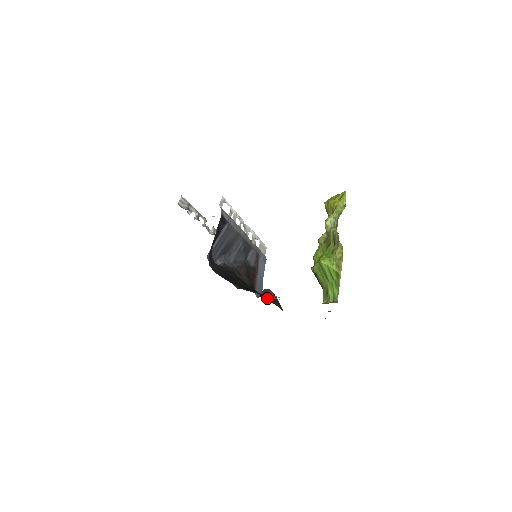
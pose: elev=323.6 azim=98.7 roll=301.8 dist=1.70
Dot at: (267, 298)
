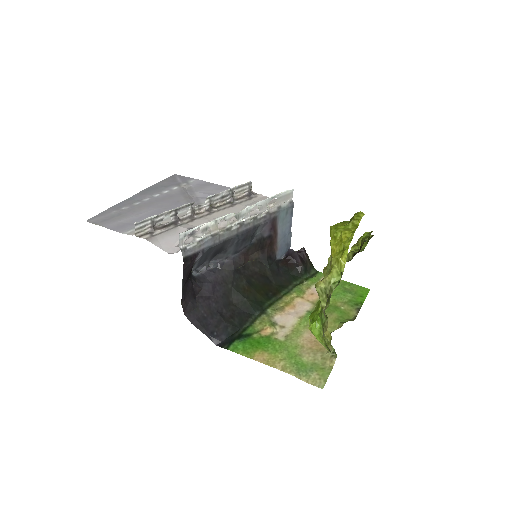
Dot at: (290, 266)
